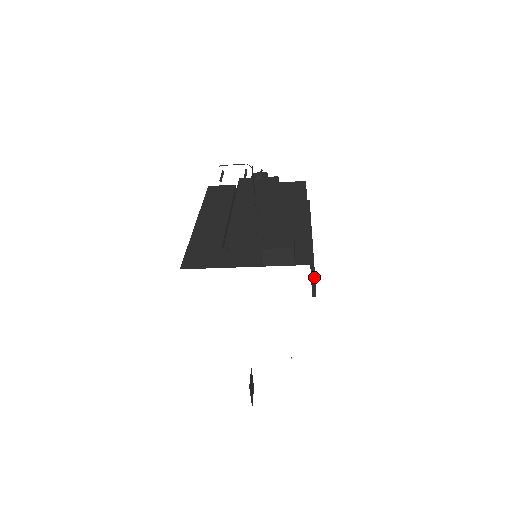
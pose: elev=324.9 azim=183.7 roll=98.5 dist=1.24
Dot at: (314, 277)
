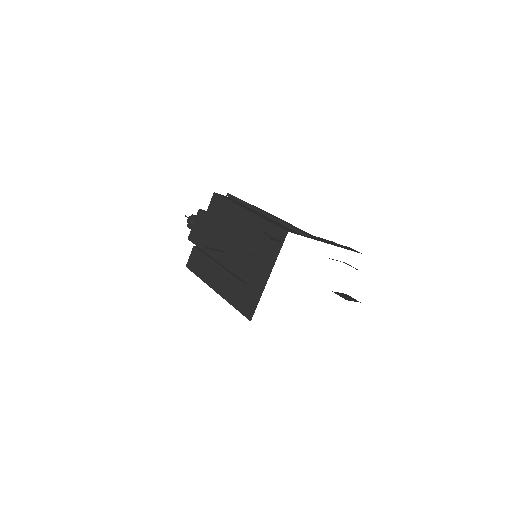
Dot at: (294, 229)
